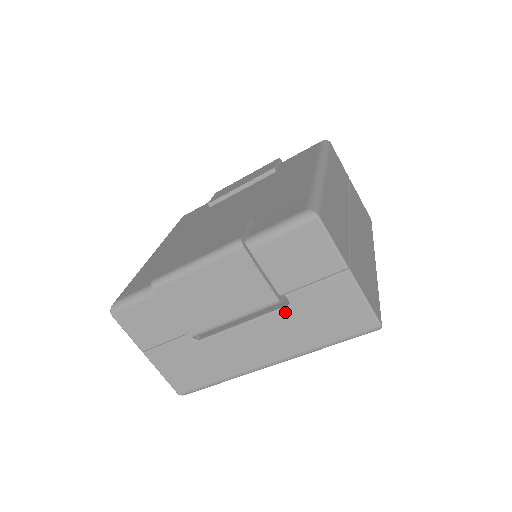
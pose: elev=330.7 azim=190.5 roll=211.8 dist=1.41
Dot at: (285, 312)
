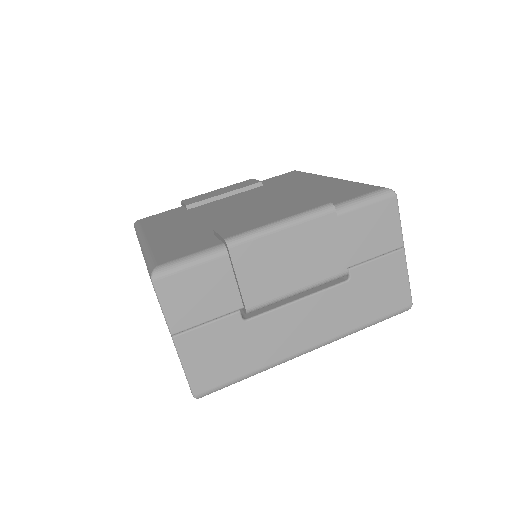
Dot at: (343, 287)
